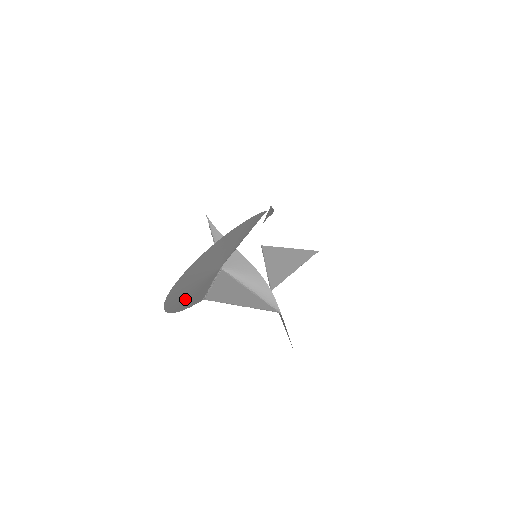
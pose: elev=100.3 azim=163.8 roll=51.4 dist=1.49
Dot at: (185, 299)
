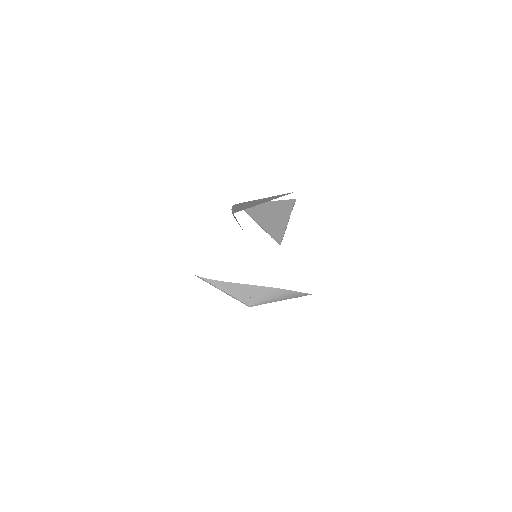
Dot at: occluded
